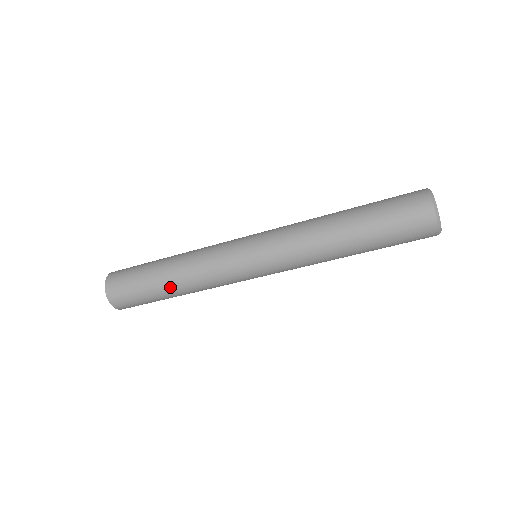
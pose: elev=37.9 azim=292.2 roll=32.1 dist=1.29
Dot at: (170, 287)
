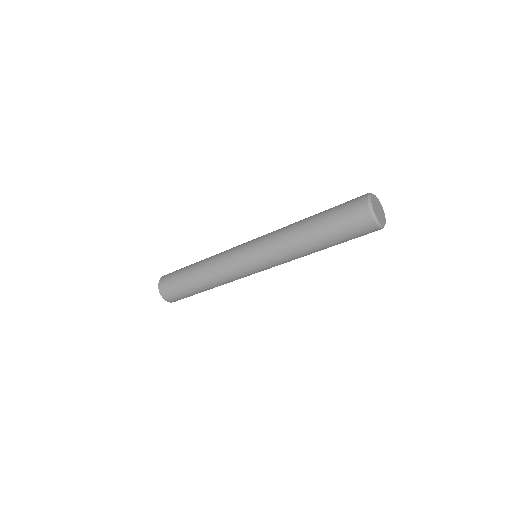
Dot at: (203, 288)
